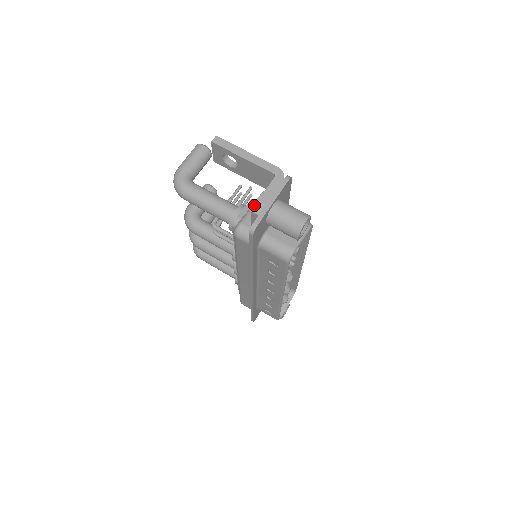
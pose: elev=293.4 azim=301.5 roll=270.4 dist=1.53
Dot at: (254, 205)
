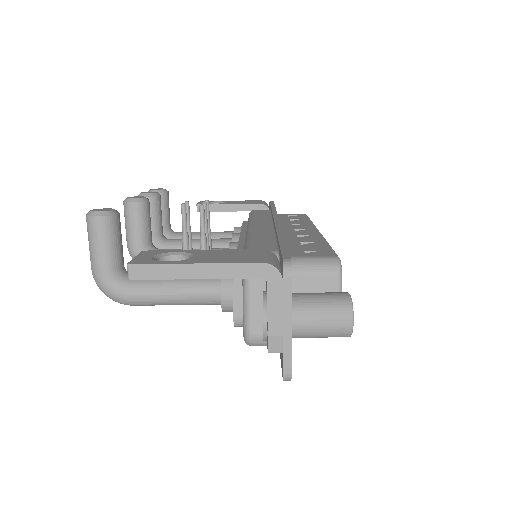
Dot at: (263, 338)
